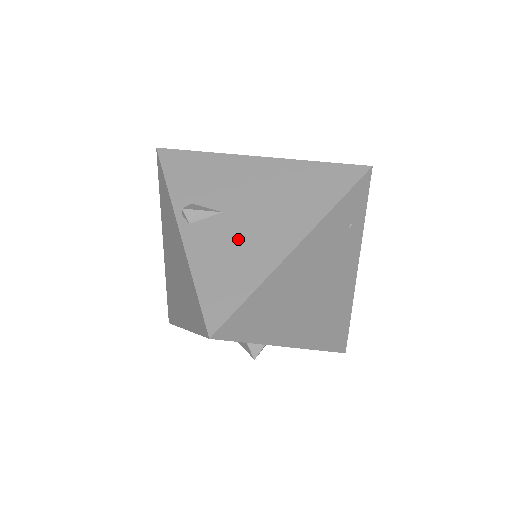
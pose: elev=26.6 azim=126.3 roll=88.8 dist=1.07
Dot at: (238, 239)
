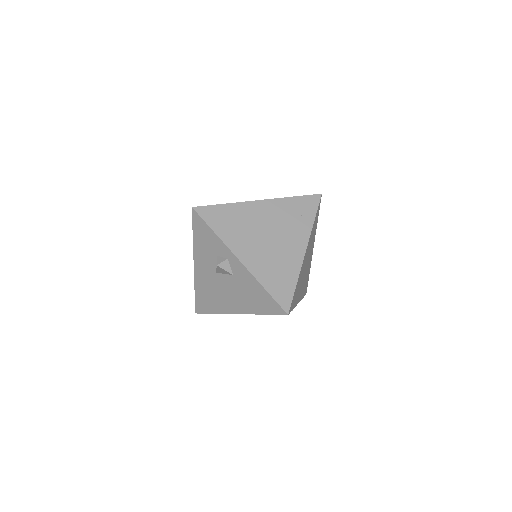
Dot at: occluded
